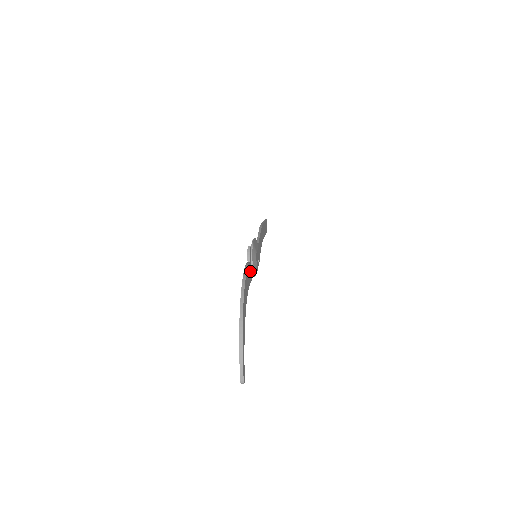
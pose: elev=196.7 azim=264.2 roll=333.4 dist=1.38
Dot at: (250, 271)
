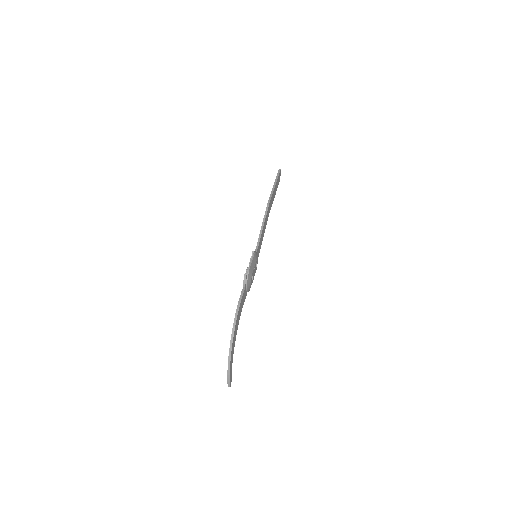
Dot at: (245, 294)
